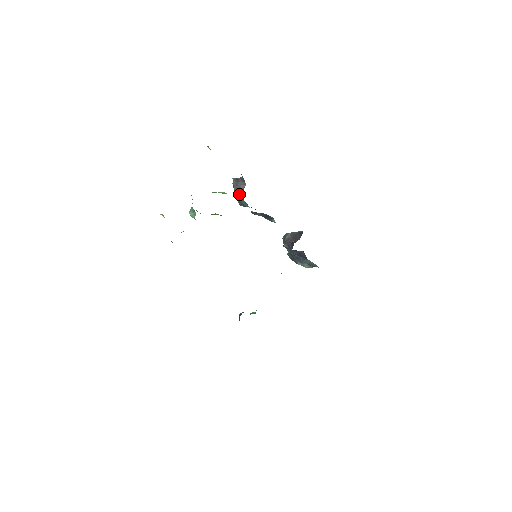
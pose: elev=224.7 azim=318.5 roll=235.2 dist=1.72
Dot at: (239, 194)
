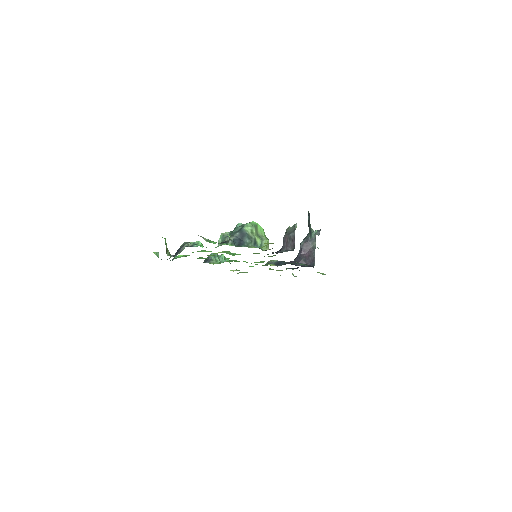
Dot at: (284, 242)
